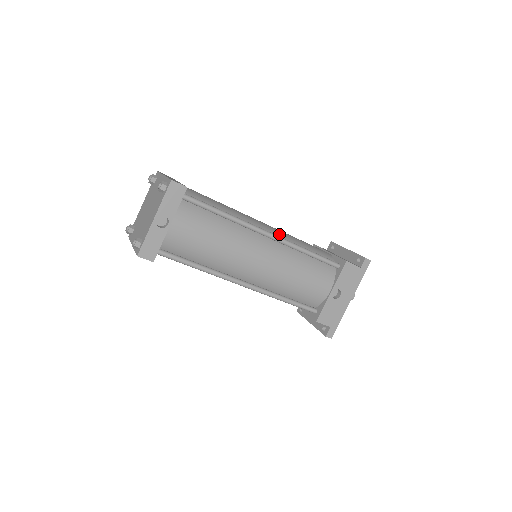
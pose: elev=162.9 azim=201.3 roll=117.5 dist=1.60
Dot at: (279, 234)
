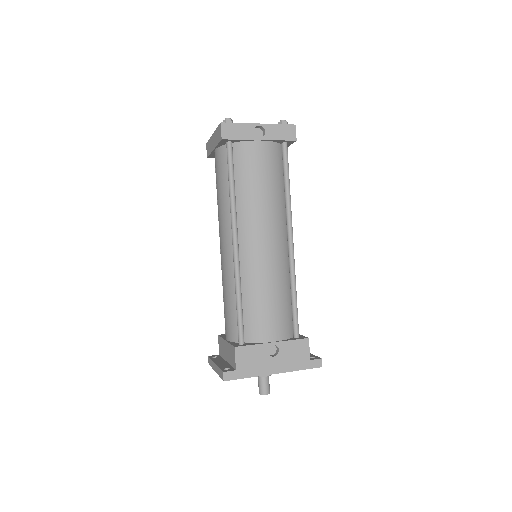
Dot at: occluded
